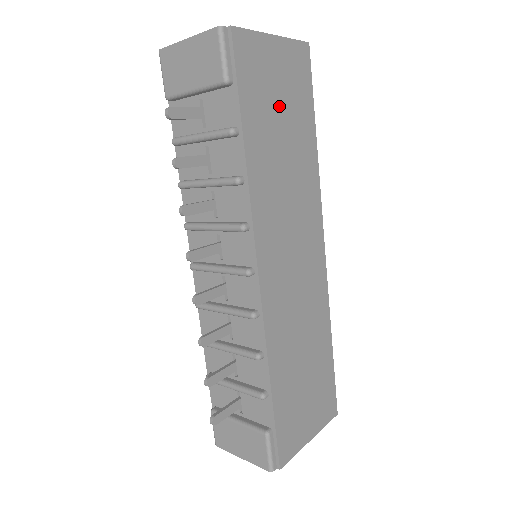
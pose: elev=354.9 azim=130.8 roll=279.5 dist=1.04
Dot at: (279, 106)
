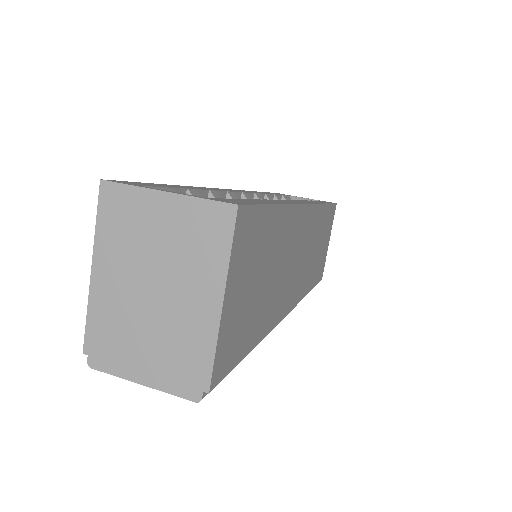
Dot at: (255, 287)
